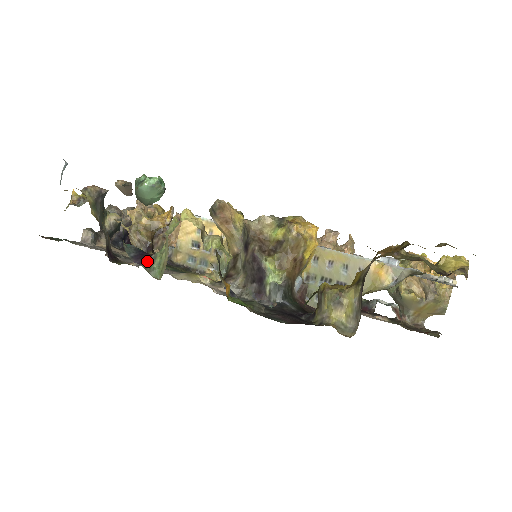
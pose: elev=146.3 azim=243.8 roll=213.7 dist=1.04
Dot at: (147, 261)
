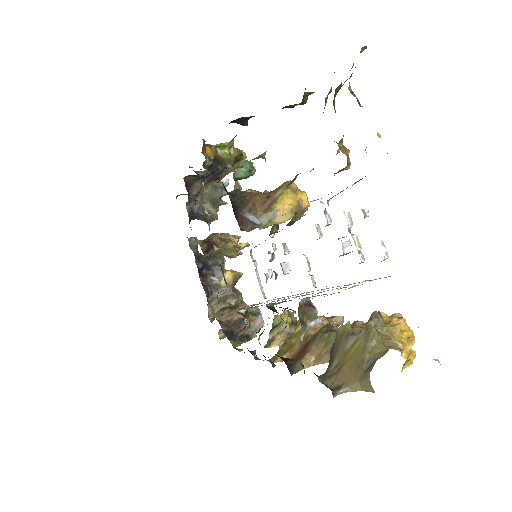
Dot at: occluded
